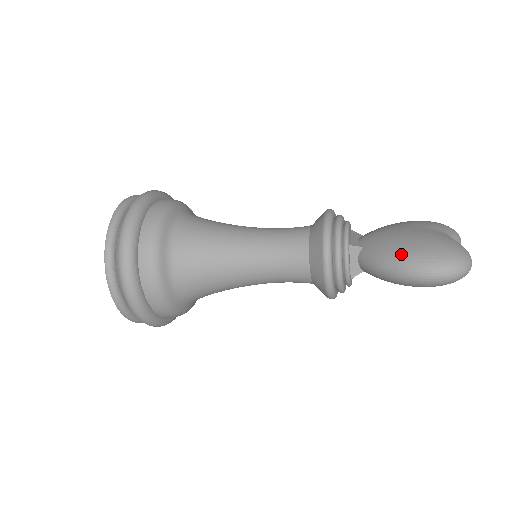
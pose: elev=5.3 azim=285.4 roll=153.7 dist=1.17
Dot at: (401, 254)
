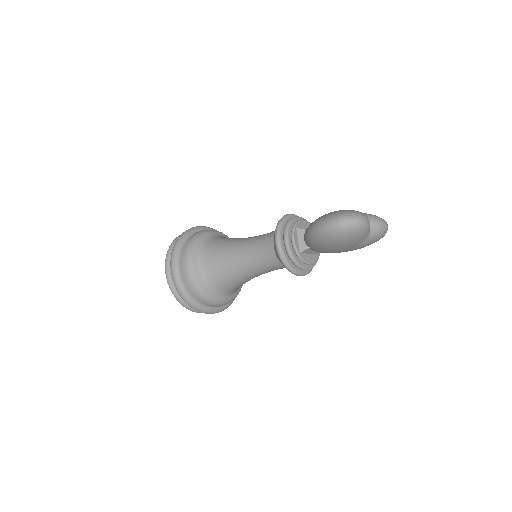
Dot at: (316, 220)
